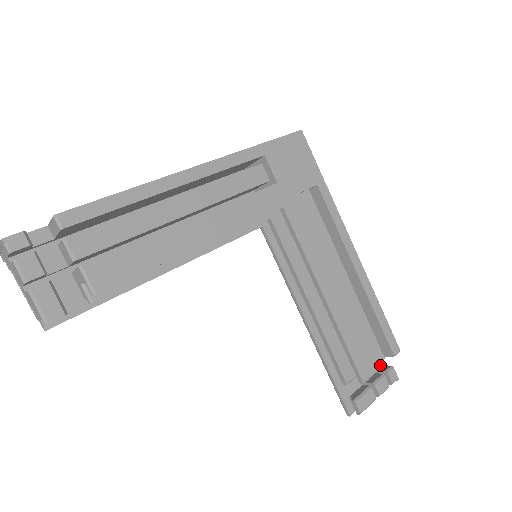
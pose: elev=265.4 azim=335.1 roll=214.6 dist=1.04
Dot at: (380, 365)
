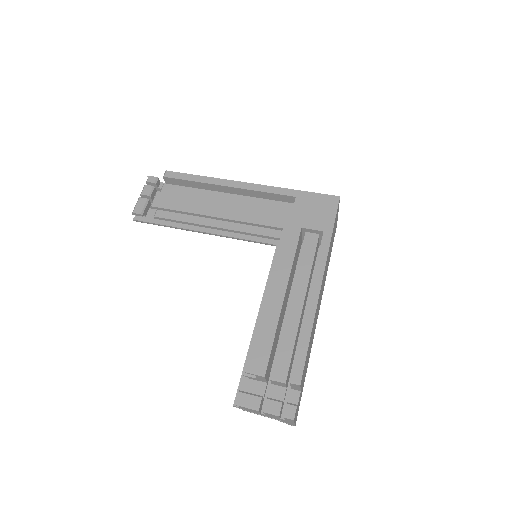
Dot at: (293, 402)
